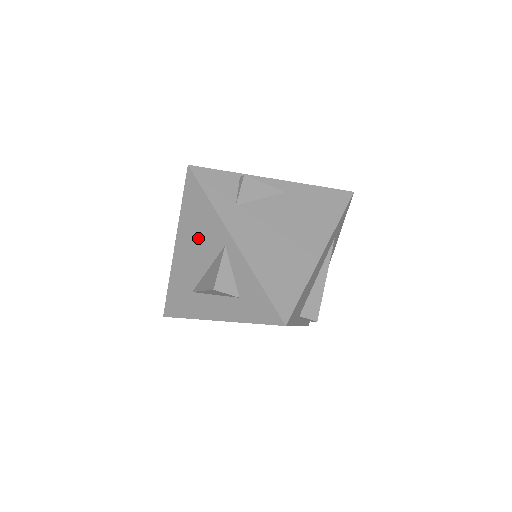
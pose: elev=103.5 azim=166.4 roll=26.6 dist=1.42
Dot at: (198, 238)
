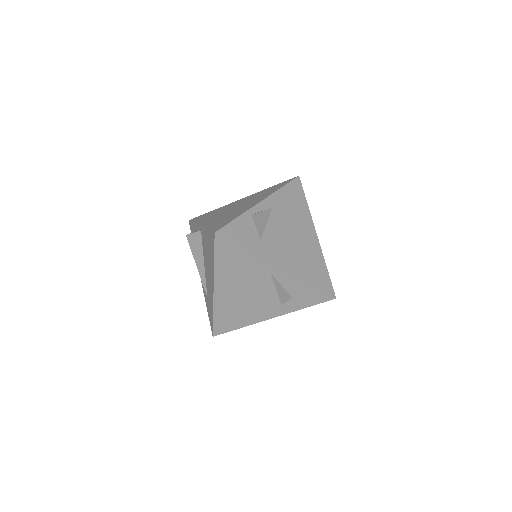
Dot at: (240, 277)
